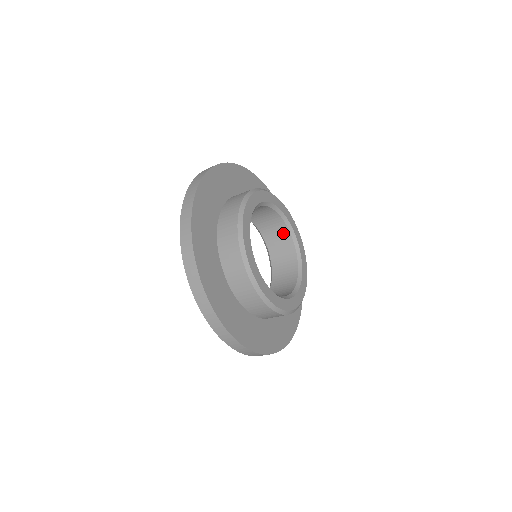
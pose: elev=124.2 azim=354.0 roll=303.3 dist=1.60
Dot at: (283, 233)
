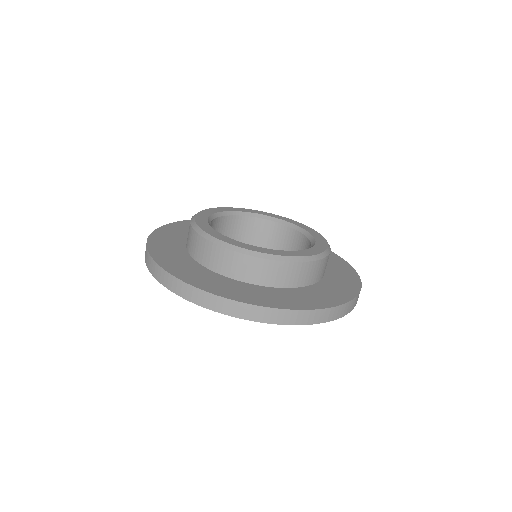
Dot at: (250, 224)
